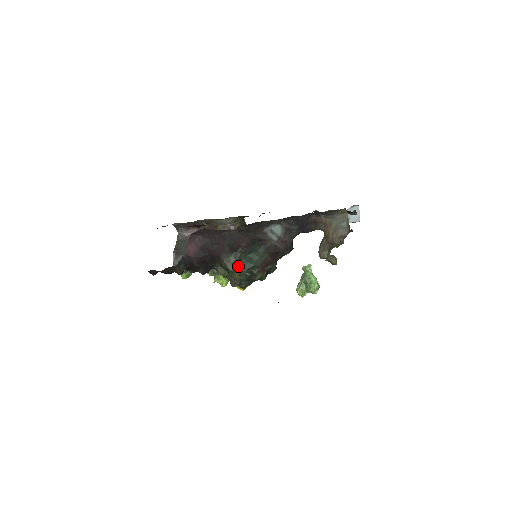
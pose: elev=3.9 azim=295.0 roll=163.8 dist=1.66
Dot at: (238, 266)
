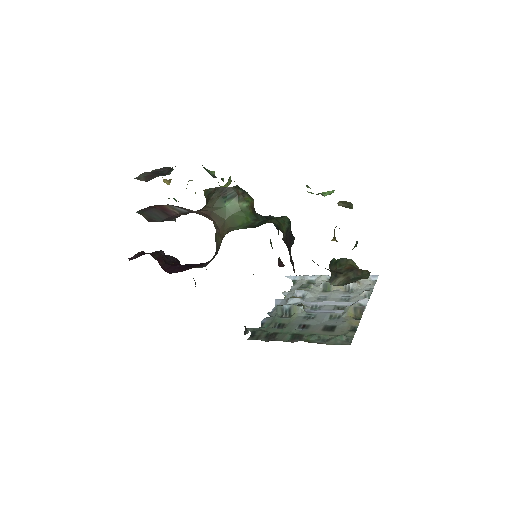
Dot at: occluded
